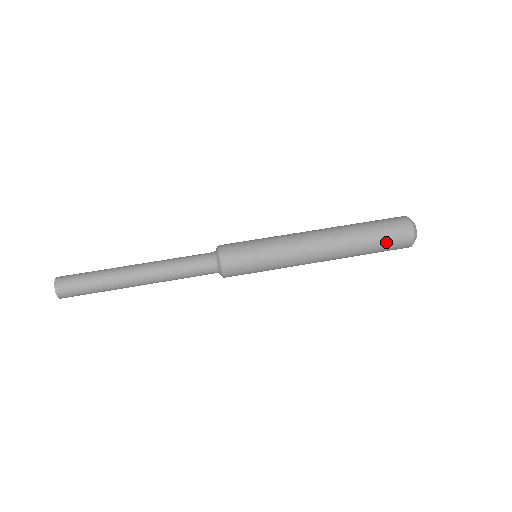
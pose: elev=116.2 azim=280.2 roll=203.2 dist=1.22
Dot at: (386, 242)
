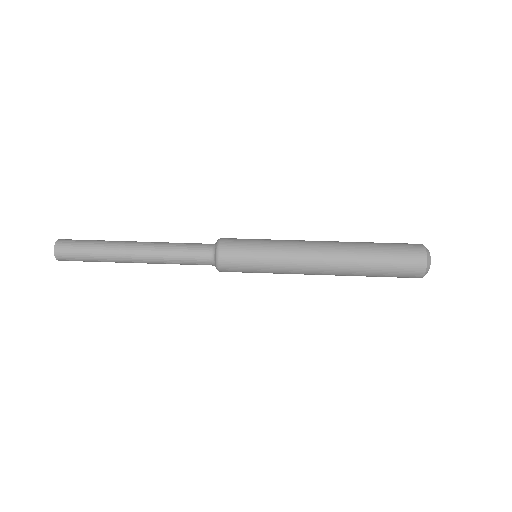
Dot at: (392, 274)
